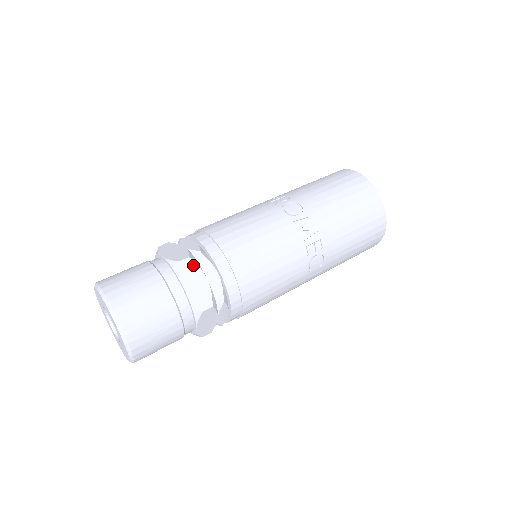
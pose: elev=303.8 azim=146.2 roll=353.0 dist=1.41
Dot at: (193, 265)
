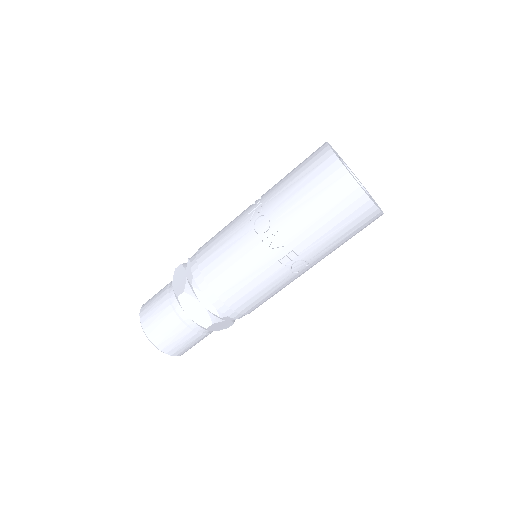
Dot at: (189, 297)
